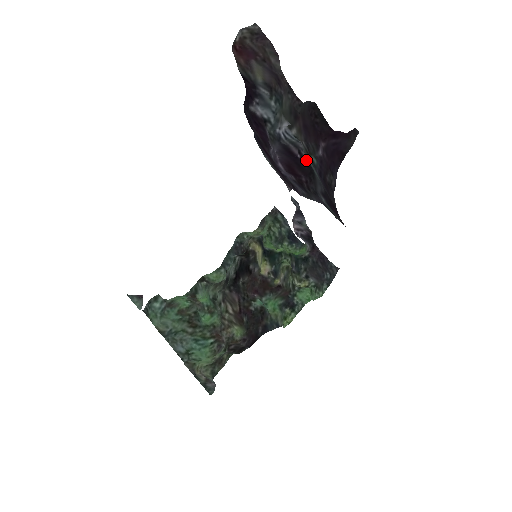
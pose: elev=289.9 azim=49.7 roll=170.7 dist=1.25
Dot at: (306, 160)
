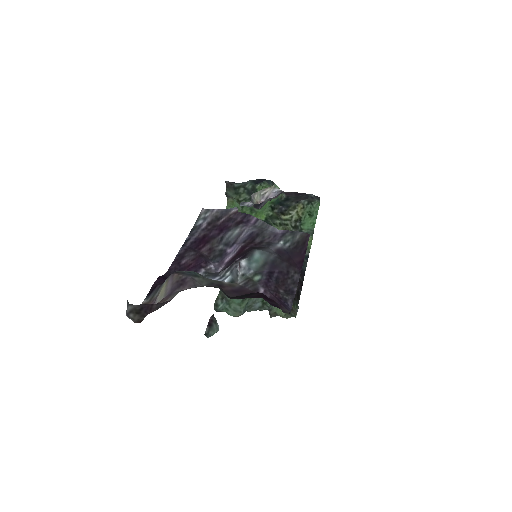
Dot at: (246, 258)
